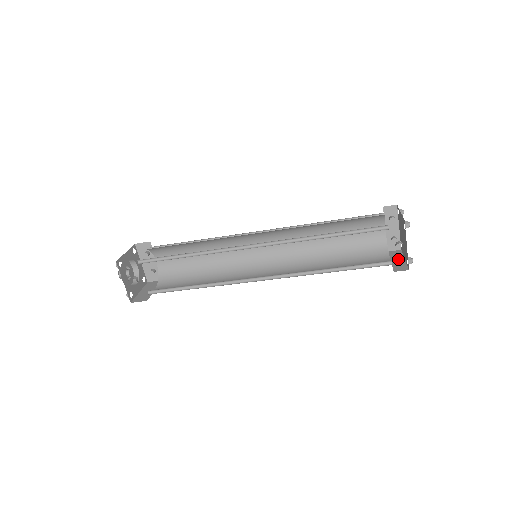
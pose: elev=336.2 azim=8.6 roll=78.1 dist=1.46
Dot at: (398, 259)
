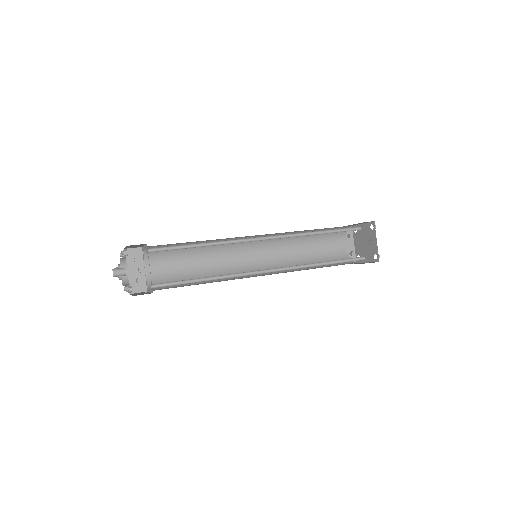
Dot at: occluded
